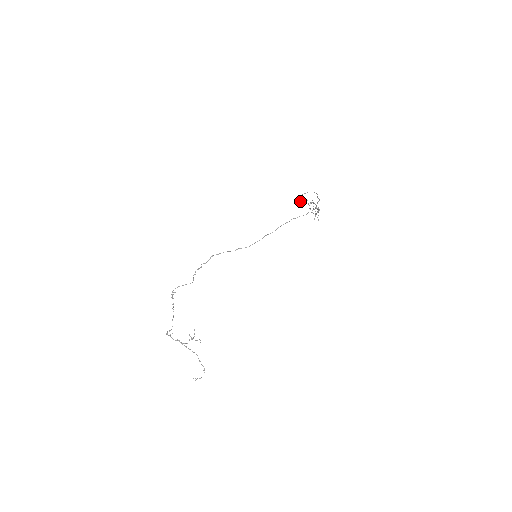
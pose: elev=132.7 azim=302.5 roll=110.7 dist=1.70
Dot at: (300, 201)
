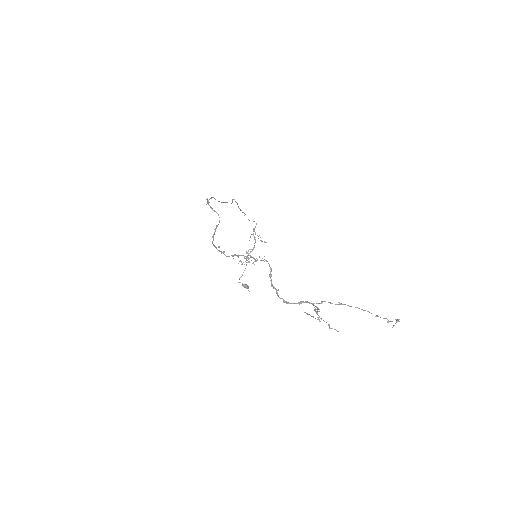
Dot at: occluded
